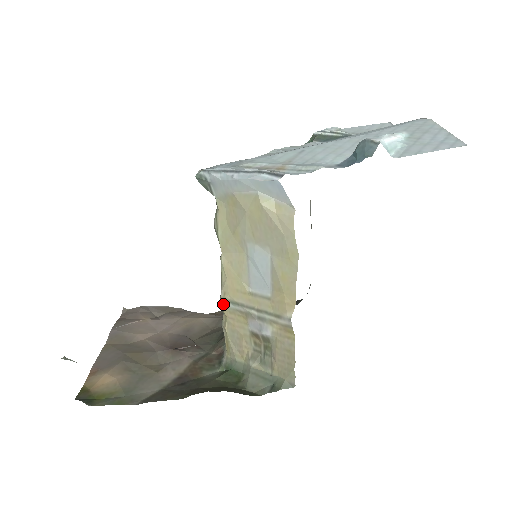
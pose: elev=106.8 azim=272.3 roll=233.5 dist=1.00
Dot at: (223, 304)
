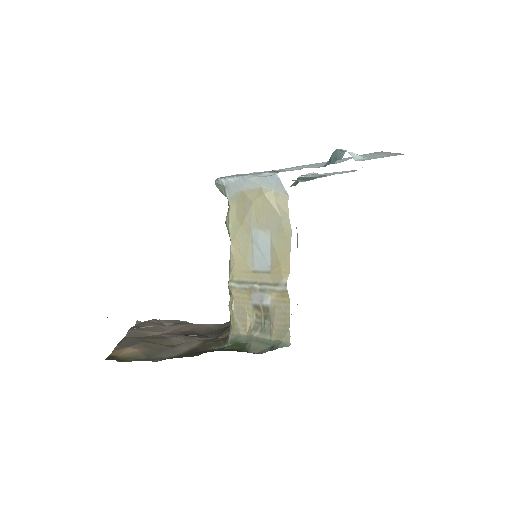
Dot at: (231, 285)
